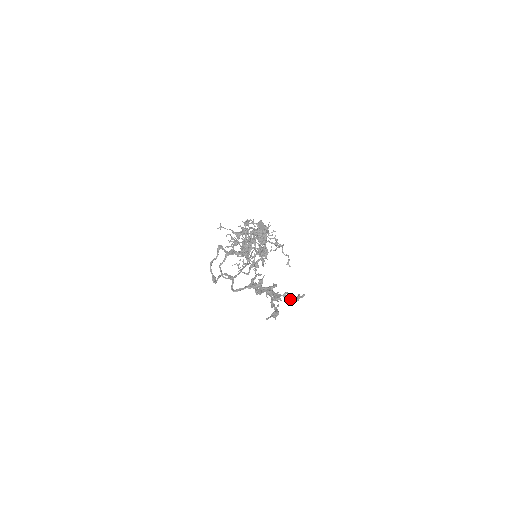
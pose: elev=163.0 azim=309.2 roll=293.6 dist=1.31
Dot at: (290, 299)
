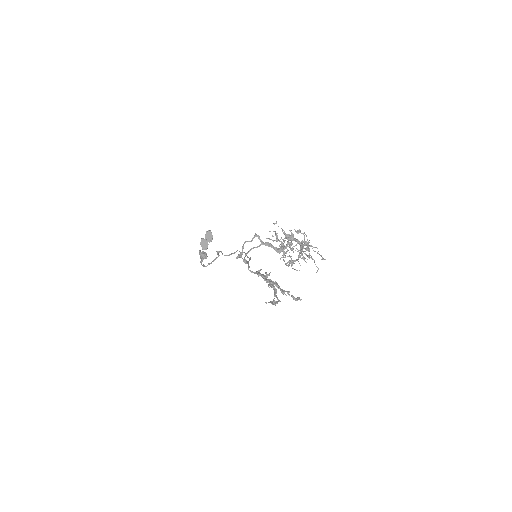
Dot at: (293, 297)
